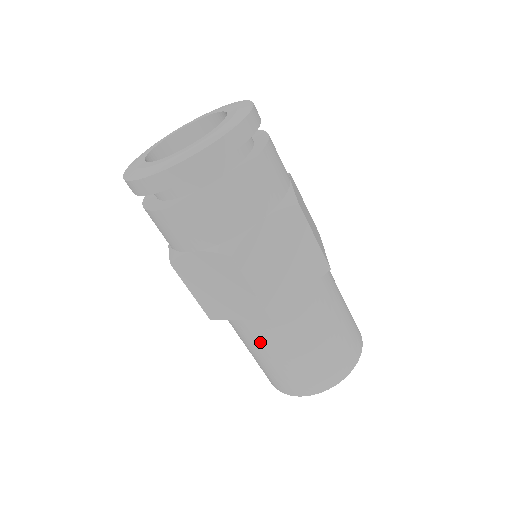
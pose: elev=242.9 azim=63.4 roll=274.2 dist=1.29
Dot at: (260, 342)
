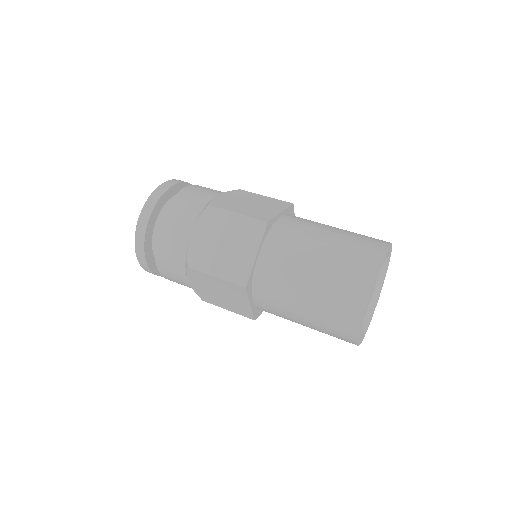
Dot at: (290, 264)
